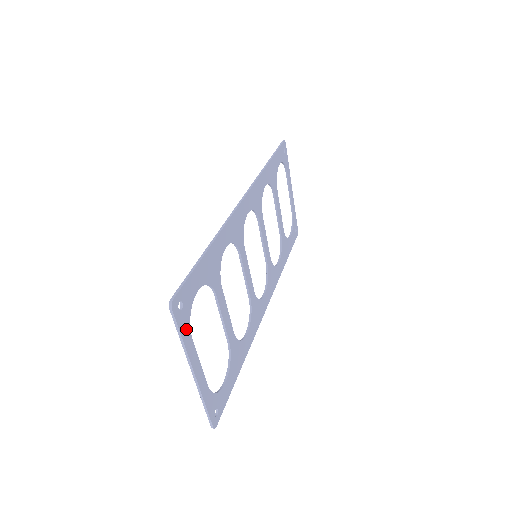
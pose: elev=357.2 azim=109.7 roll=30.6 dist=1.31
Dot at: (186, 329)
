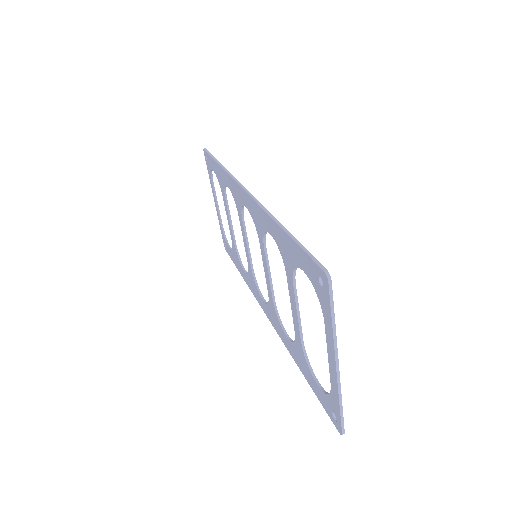
Dot at: (328, 310)
